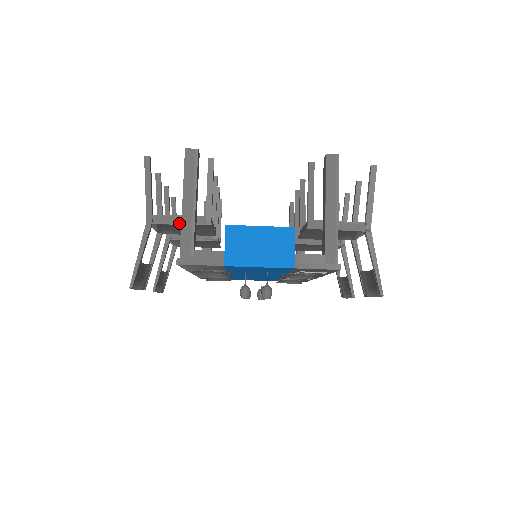
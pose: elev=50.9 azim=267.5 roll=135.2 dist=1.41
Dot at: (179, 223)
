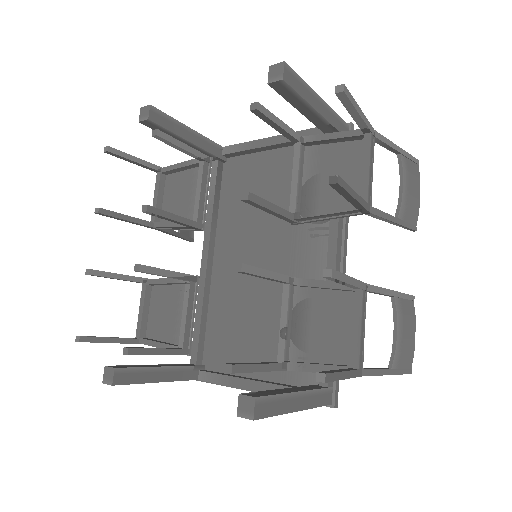
Dot at: occluded
